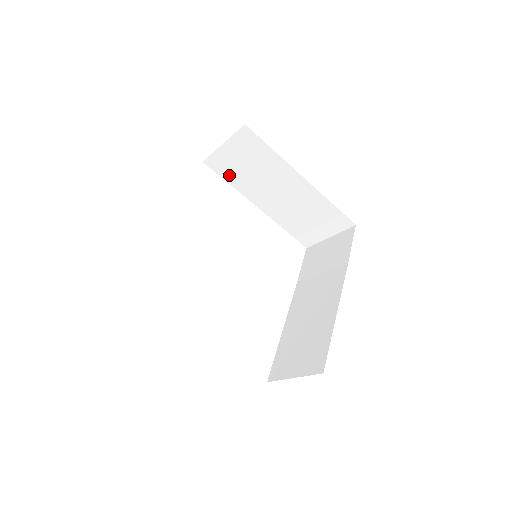
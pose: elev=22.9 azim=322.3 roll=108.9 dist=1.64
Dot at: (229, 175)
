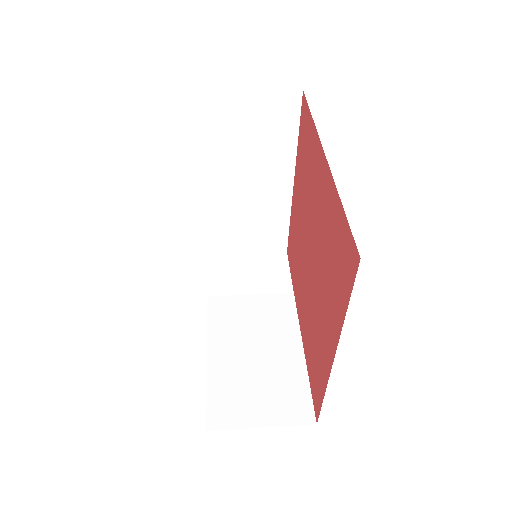
Dot at: (213, 129)
